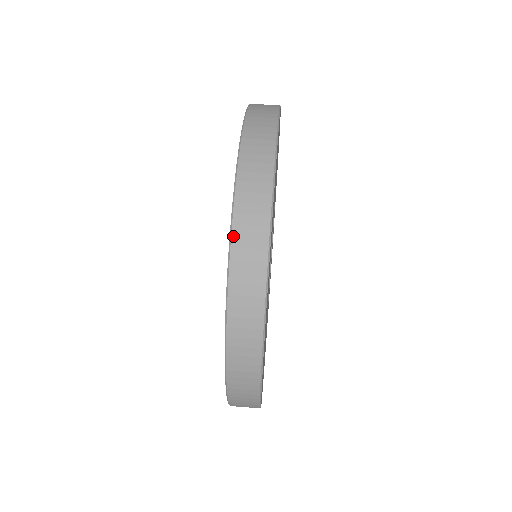
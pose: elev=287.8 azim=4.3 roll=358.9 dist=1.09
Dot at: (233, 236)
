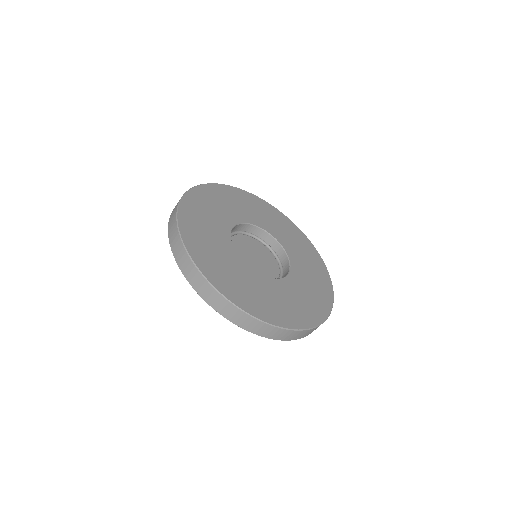
Dot at: (201, 296)
